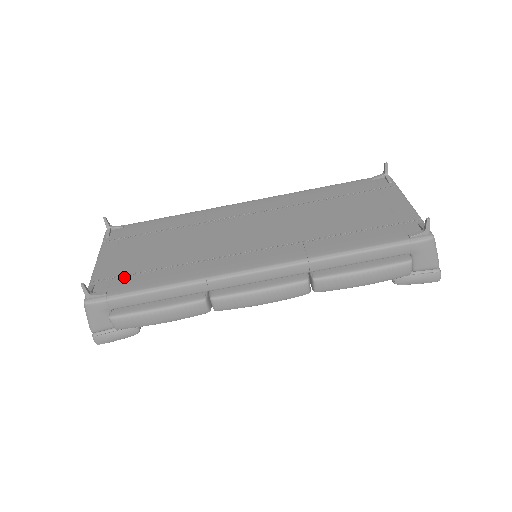
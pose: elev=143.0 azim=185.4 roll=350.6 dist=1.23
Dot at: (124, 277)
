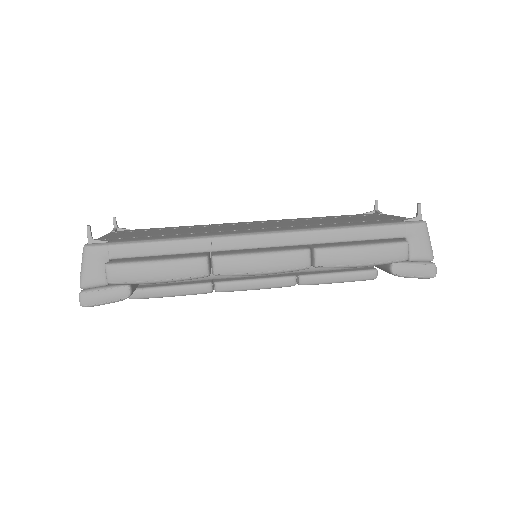
Dot at: (128, 238)
